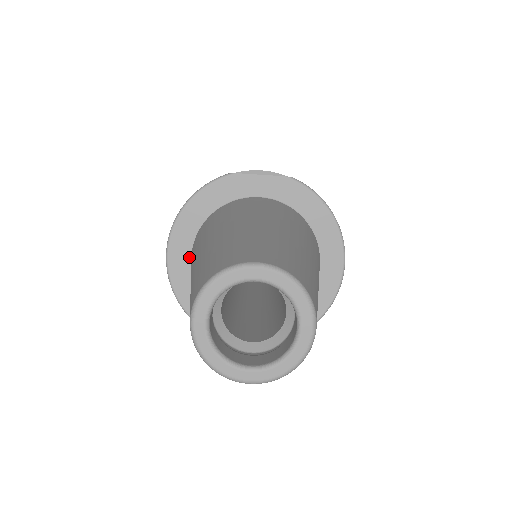
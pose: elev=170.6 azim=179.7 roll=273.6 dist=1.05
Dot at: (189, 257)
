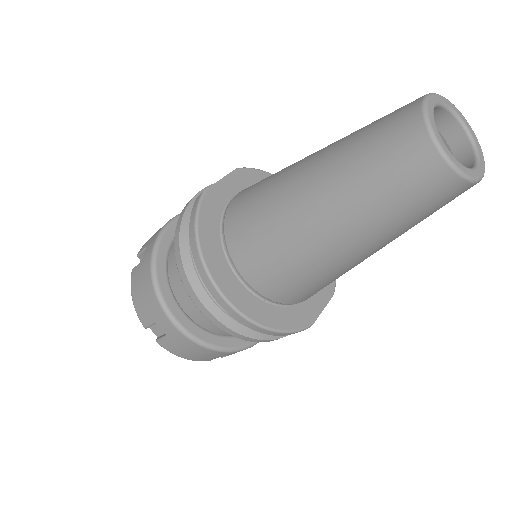
Dot at: (238, 282)
